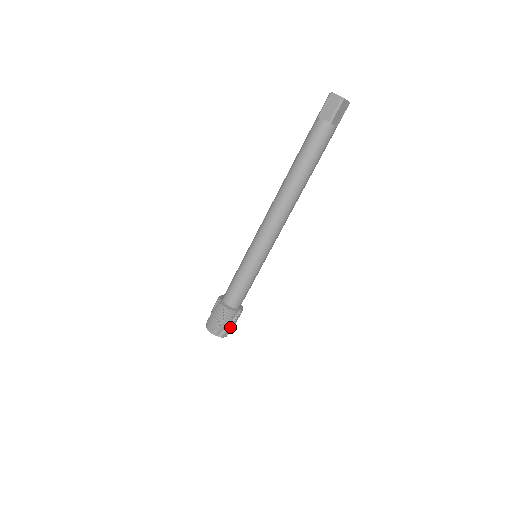
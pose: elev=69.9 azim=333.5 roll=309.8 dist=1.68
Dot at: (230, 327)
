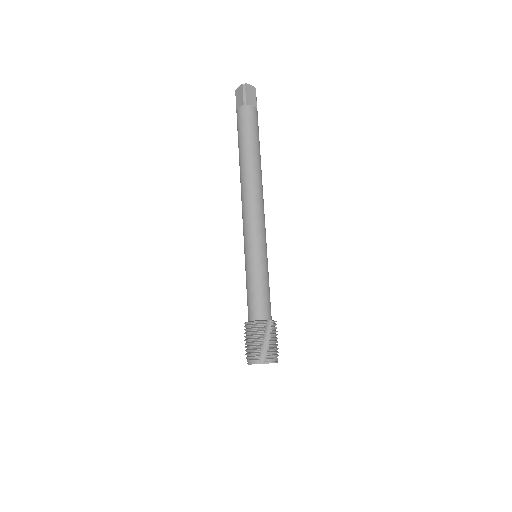
Dot at: (269, 345)
